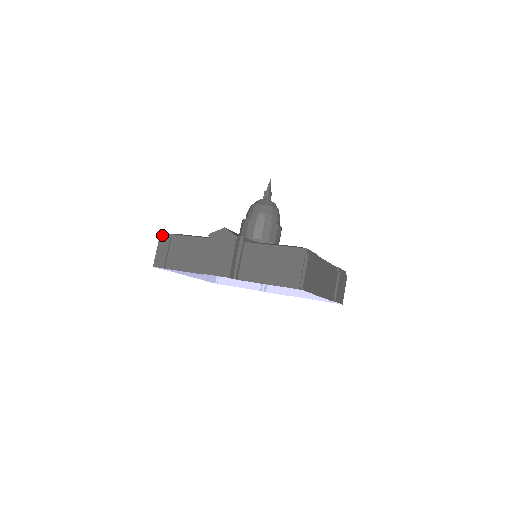
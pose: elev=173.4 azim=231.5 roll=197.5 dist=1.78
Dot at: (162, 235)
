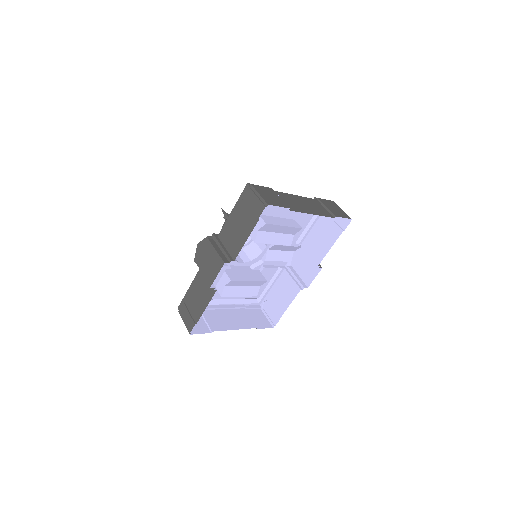
Dot at: (178, 309)
